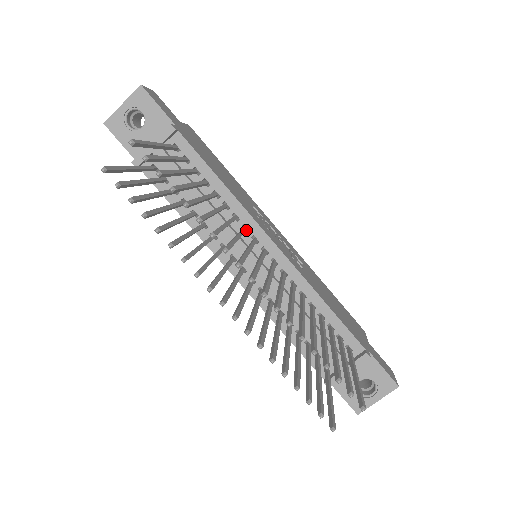
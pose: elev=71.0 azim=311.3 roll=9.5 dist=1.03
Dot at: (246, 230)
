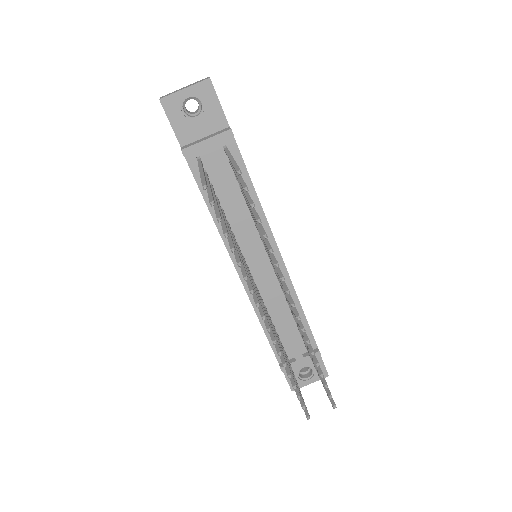
Dot at: occluded
